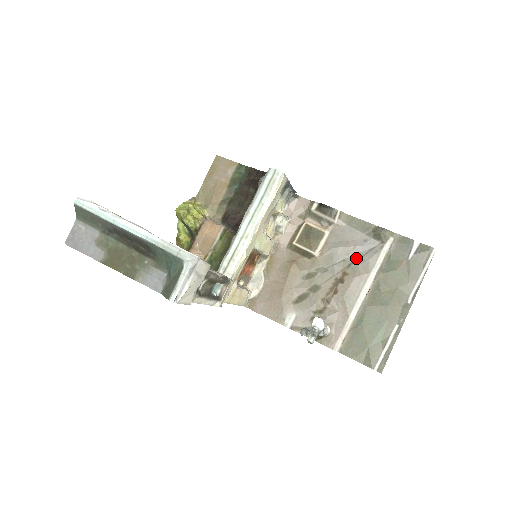
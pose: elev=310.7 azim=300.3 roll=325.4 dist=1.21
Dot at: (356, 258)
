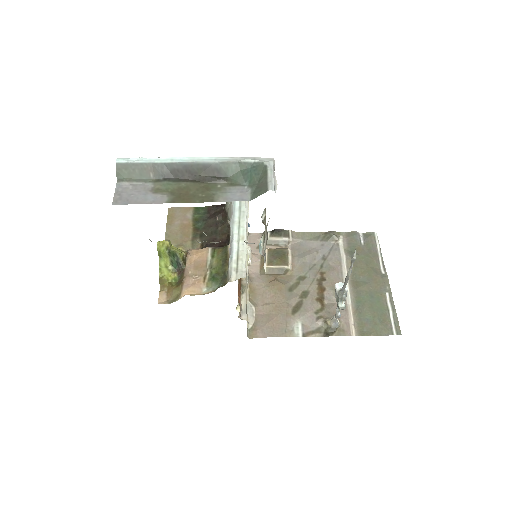
Dot at: (323, 259)
